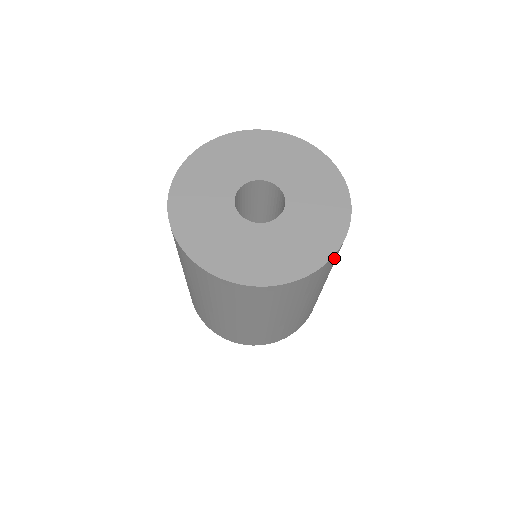
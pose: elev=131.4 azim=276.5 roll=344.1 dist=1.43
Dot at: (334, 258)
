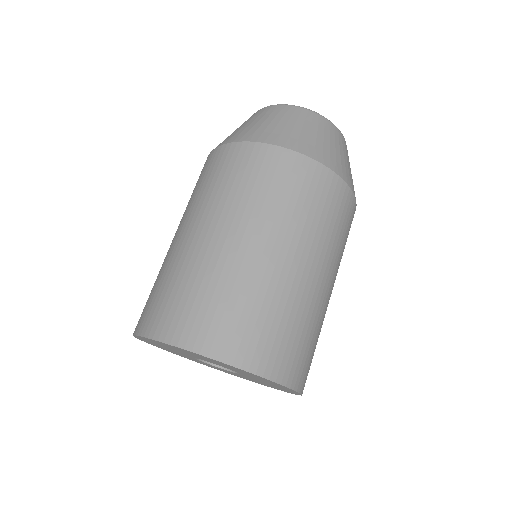
Dot at: occluded
